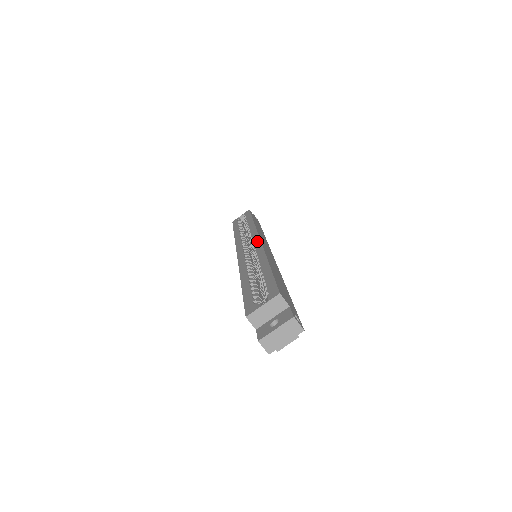
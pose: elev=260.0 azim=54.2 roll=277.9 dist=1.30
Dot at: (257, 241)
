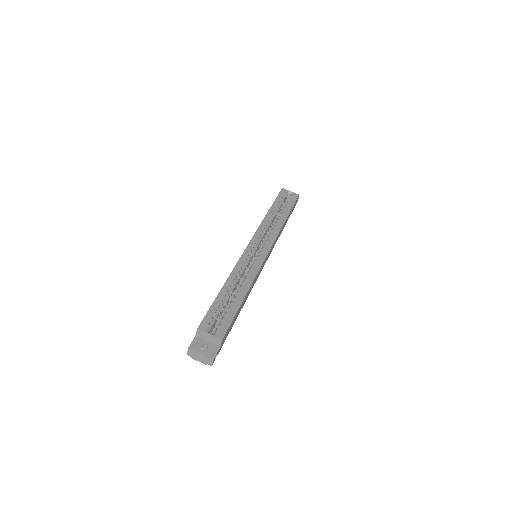
Dot at: (264, 255)
